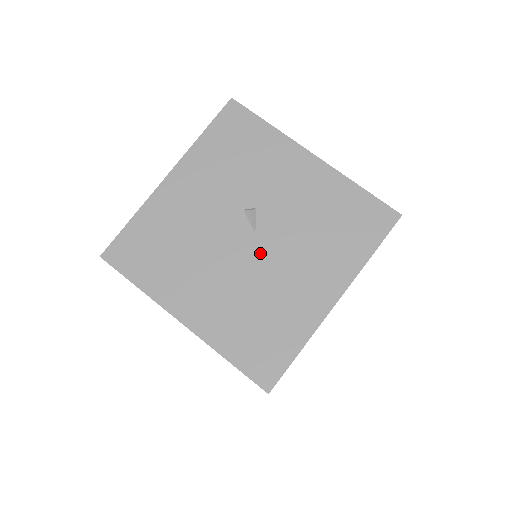
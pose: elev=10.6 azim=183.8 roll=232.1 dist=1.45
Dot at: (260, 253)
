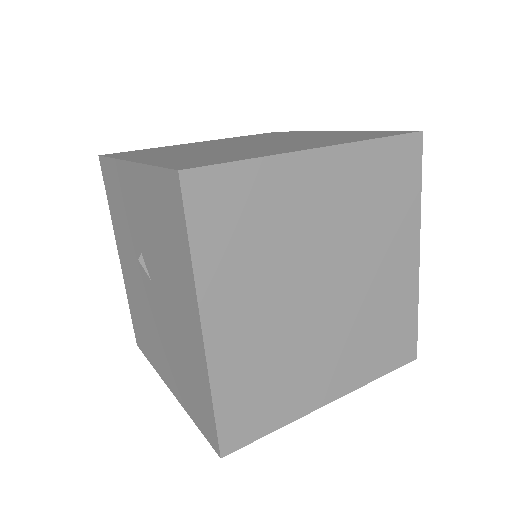
Dot at: (159, 300)
